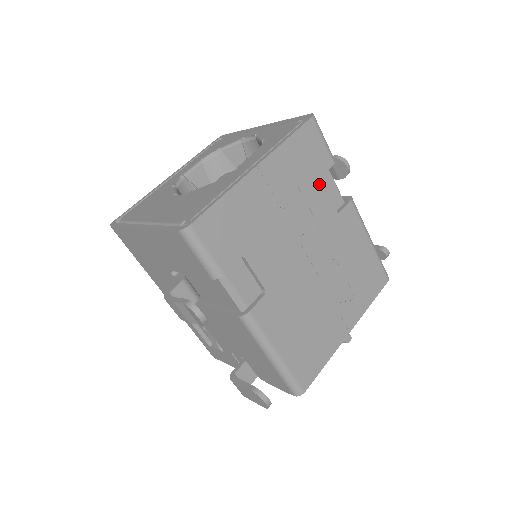
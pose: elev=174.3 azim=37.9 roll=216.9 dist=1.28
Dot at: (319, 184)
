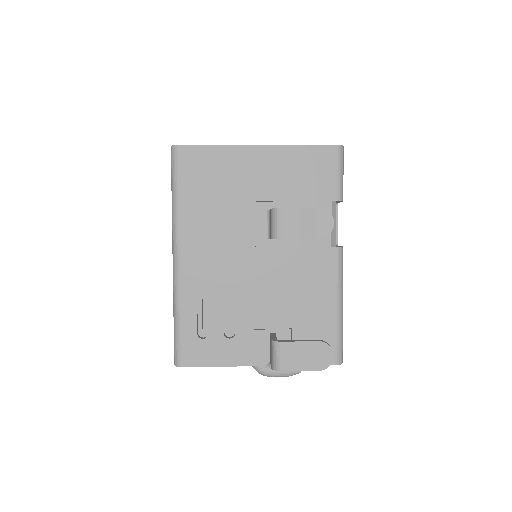
Dot at: occluded
